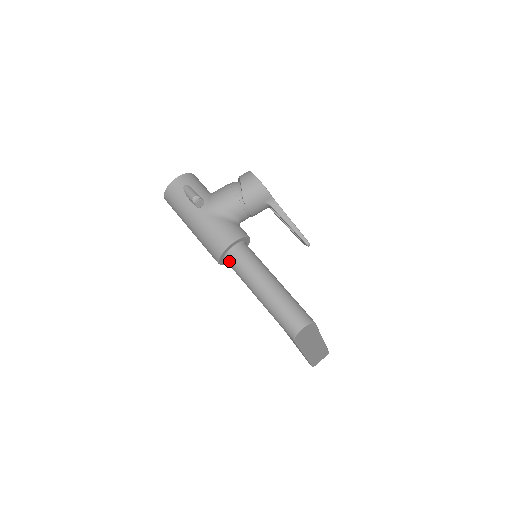
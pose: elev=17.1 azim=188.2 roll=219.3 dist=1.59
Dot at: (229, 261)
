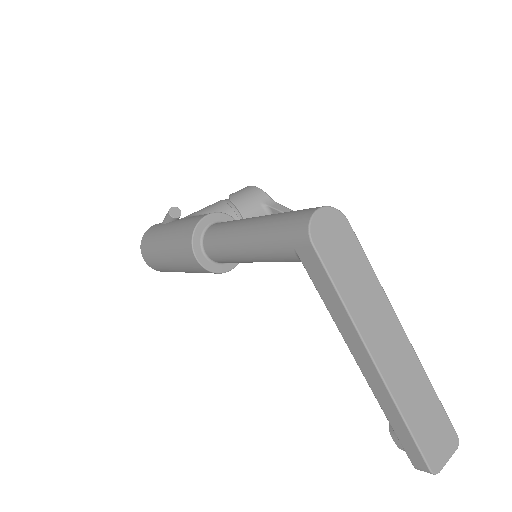
Dot at: (207, 239)
